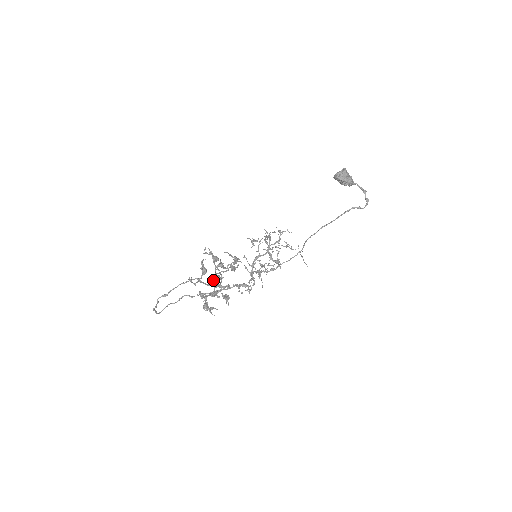
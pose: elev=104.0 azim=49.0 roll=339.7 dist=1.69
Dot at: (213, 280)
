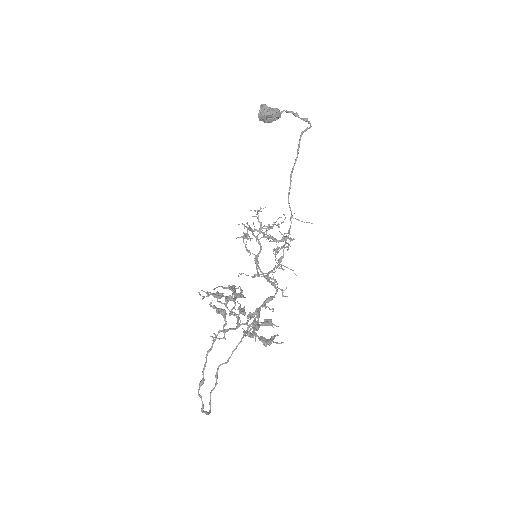
Dot at: occluded
